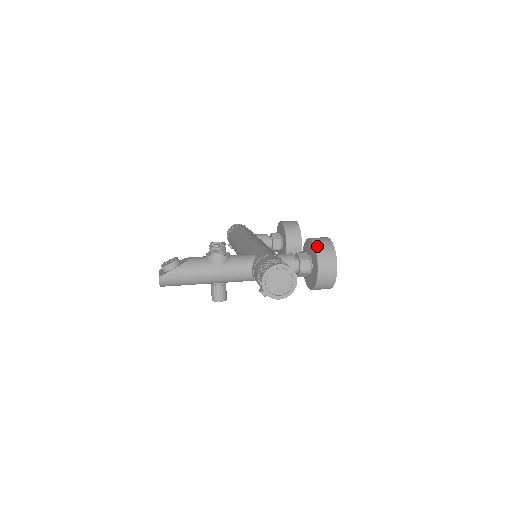
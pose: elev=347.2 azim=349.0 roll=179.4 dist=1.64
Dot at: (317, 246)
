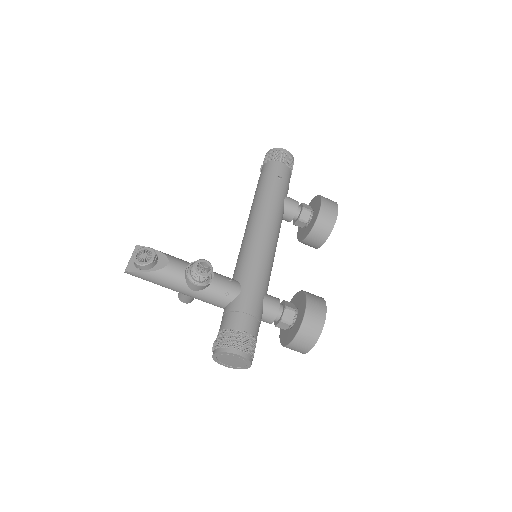
Dot at: (304, 326)
